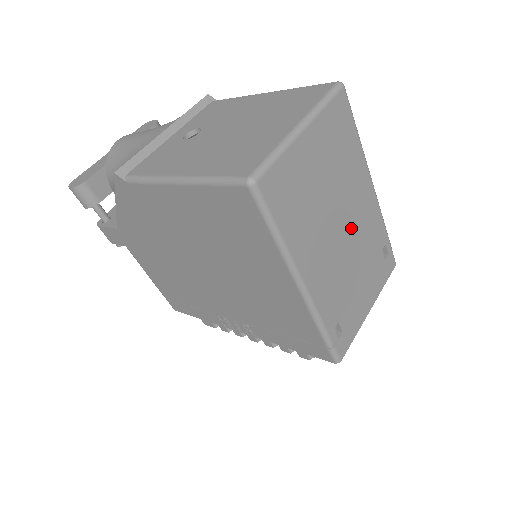
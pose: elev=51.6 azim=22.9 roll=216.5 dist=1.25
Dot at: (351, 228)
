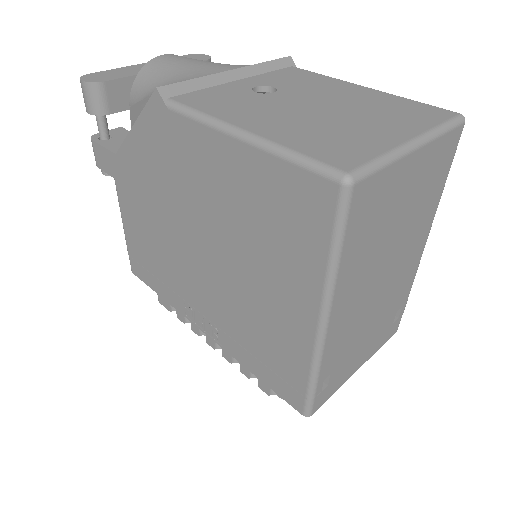
Dot at: (390, 278)
